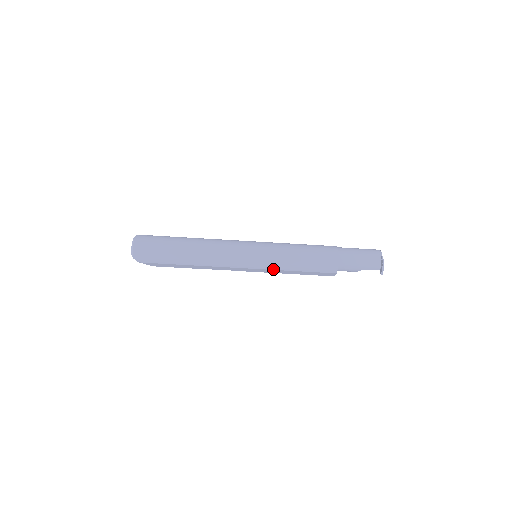
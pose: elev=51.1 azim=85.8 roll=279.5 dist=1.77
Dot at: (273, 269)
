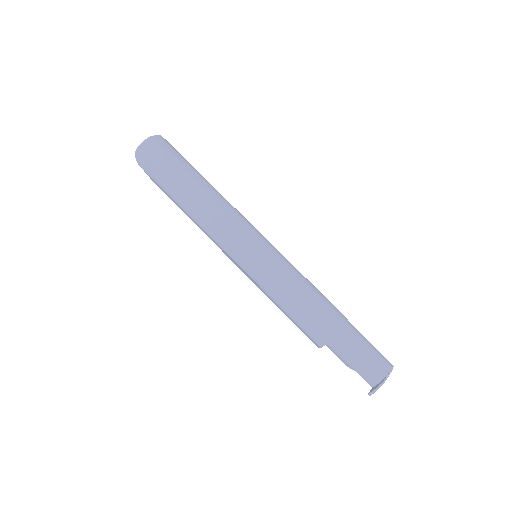
Dot at: (259, 284)
